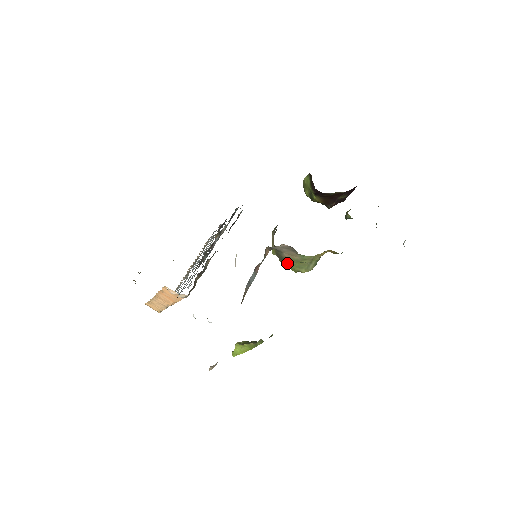
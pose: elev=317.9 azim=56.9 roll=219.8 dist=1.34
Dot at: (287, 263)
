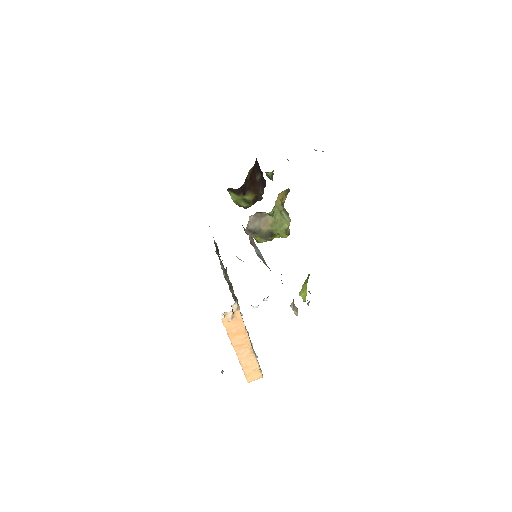
Dot at: (273, 234)
